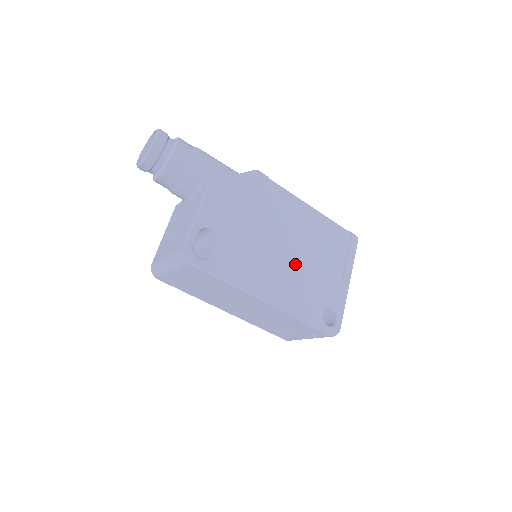
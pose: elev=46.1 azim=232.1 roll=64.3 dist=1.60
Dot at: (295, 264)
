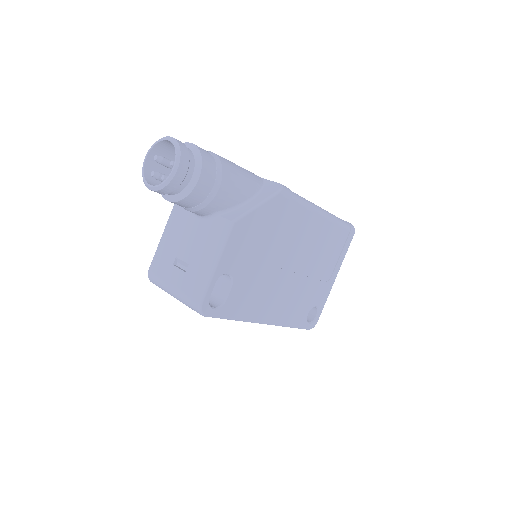
Dot at: (296, 279)
